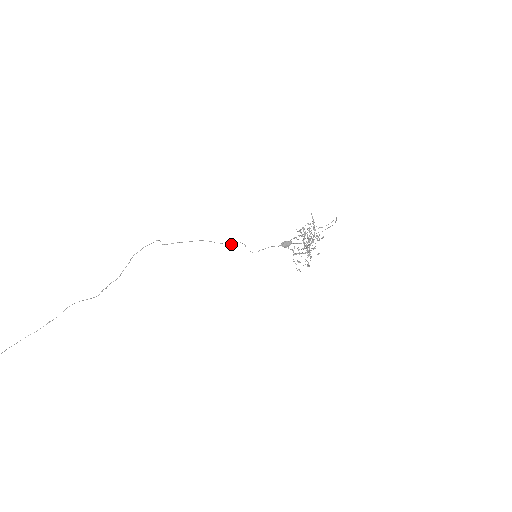
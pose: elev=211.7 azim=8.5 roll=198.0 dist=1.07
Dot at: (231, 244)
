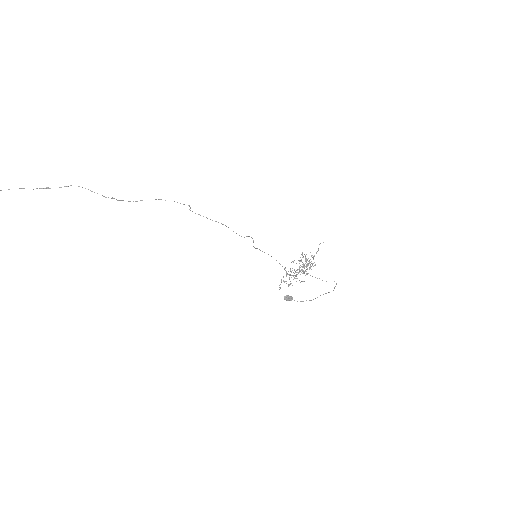
Dot at: (244, 237)
